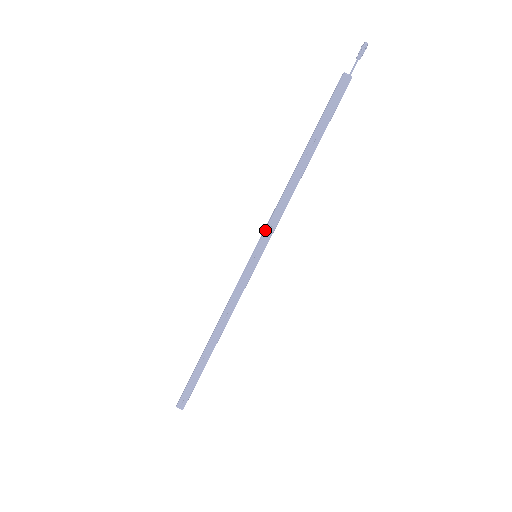
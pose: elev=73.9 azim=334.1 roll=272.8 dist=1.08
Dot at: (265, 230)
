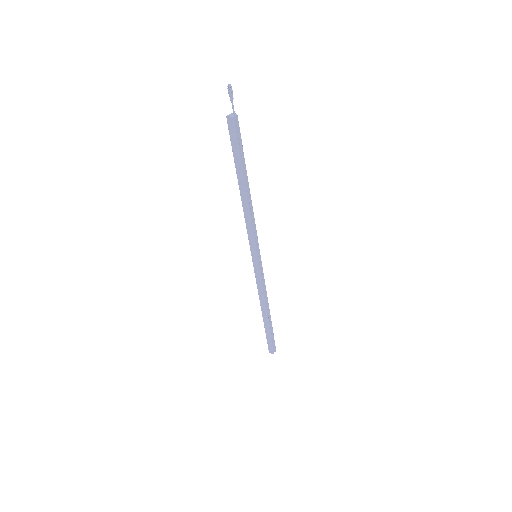
Dot at: (254, 241)
